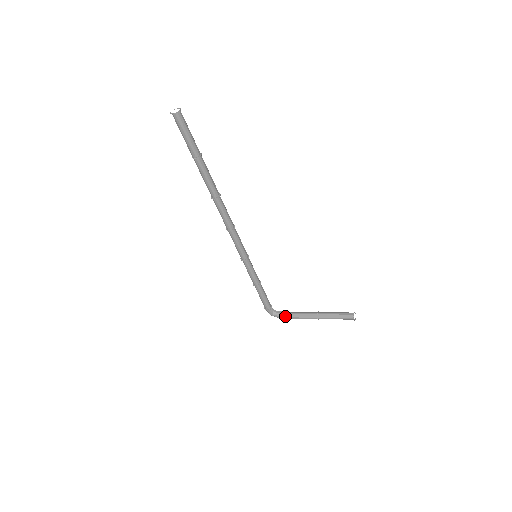
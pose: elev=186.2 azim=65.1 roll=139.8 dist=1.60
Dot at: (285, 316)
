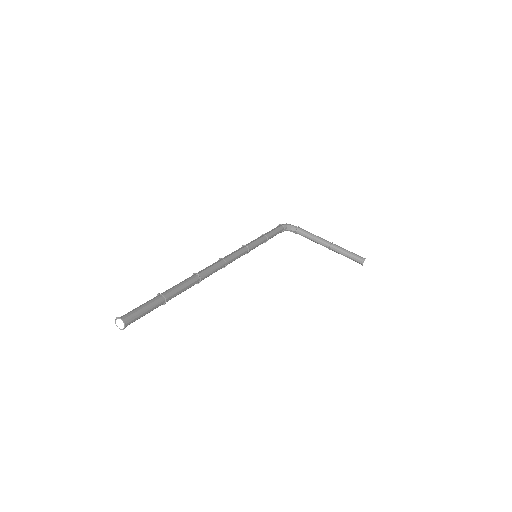
Dot at: (299, 234)
